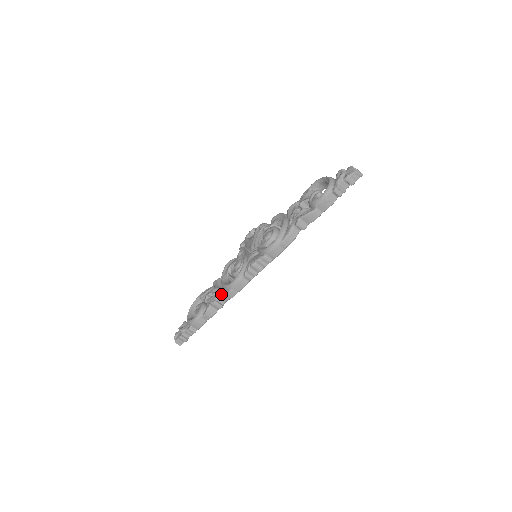
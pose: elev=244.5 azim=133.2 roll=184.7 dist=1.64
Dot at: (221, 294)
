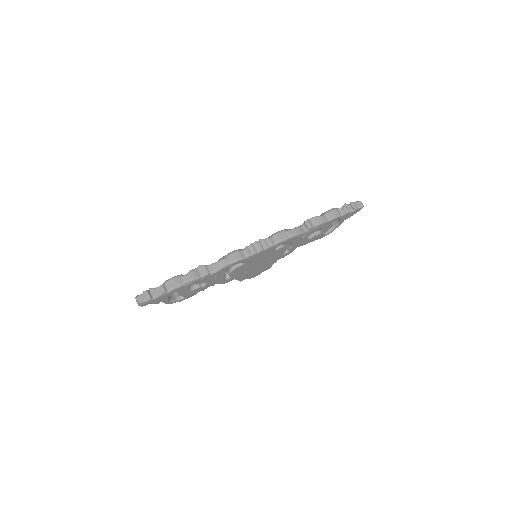
Dot at: (213, 263)
